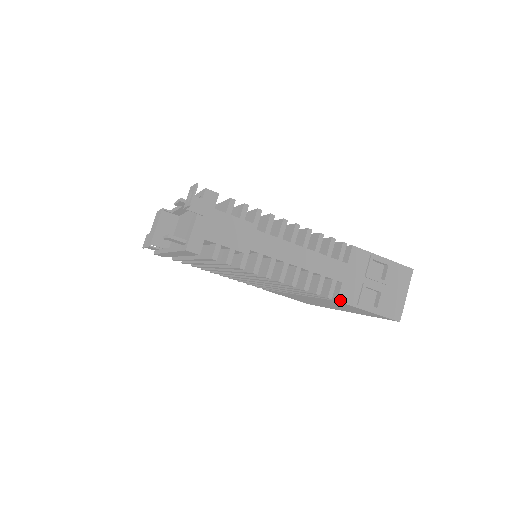
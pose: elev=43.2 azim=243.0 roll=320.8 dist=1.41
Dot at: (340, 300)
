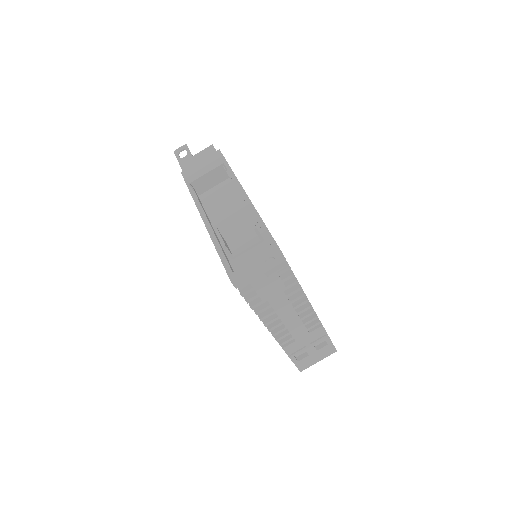
Dot at: (284, 349)
